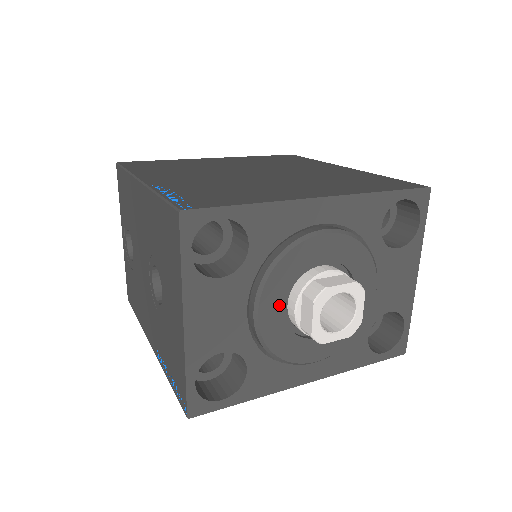
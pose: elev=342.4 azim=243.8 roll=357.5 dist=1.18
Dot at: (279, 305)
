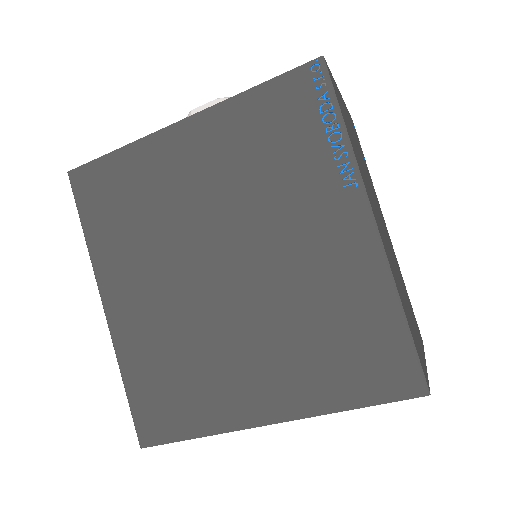
Dot at: occluded
